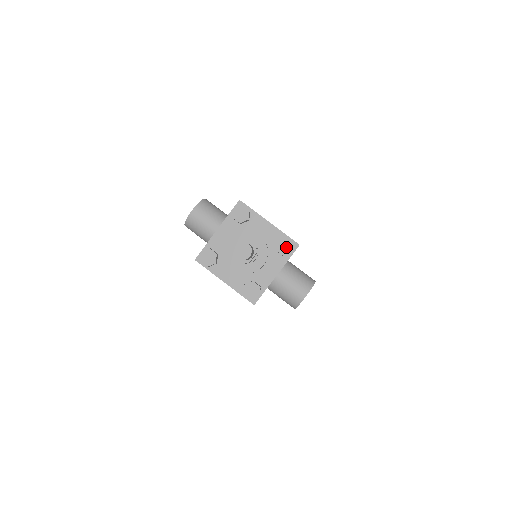
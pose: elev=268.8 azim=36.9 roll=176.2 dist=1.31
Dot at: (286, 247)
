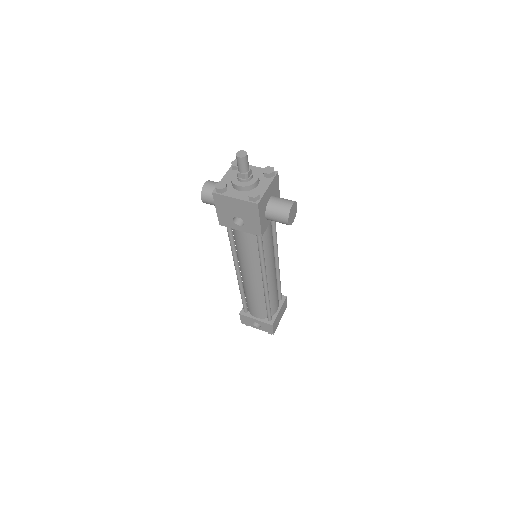
Dot at: (269, 170)
